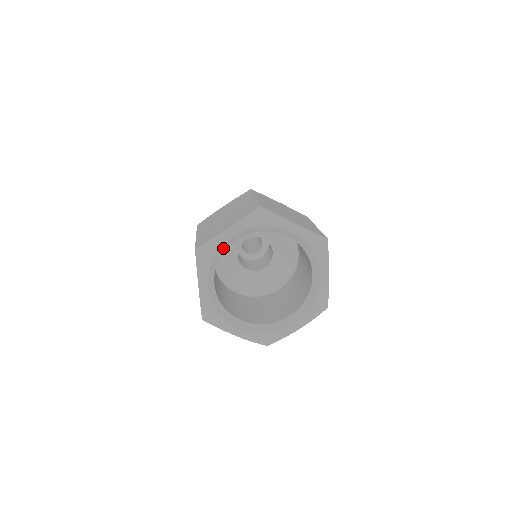
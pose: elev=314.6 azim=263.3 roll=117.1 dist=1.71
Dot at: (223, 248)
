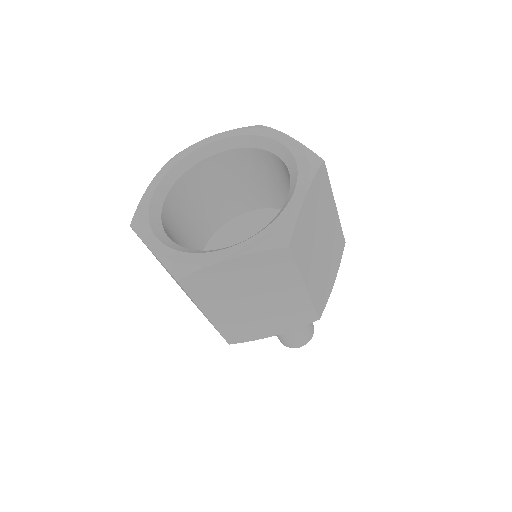
Dot at: (200, 155)
